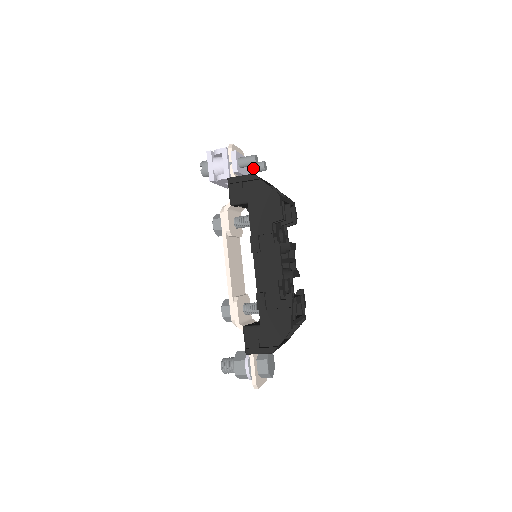
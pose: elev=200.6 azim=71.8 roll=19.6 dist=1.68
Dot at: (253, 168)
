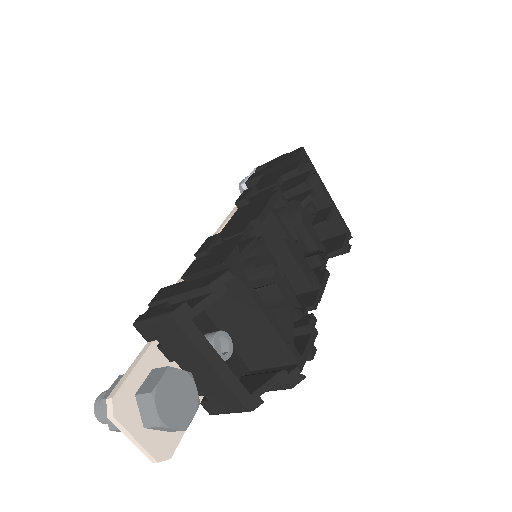
Dot at: occluded
